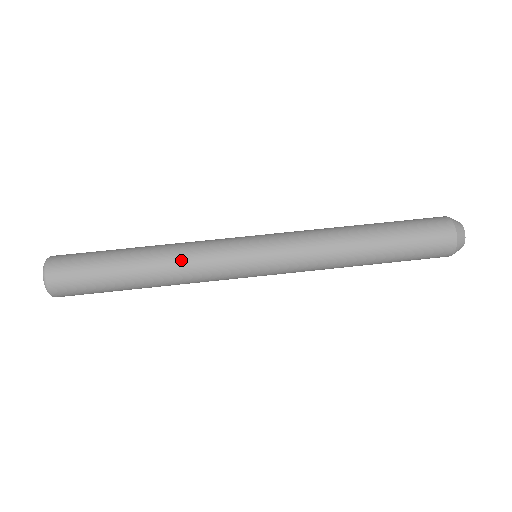
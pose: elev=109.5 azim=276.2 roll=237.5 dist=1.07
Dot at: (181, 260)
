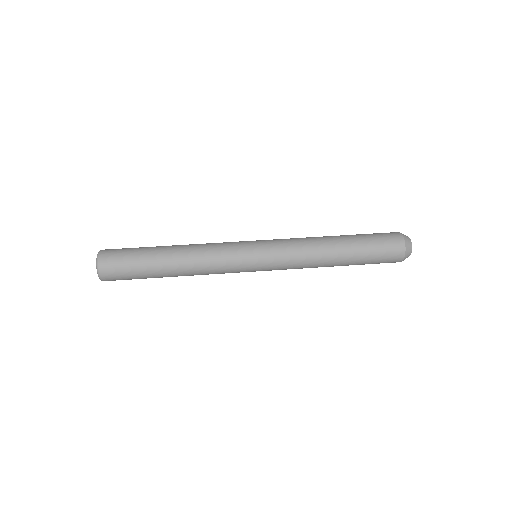
Dot at: (201, 244)
